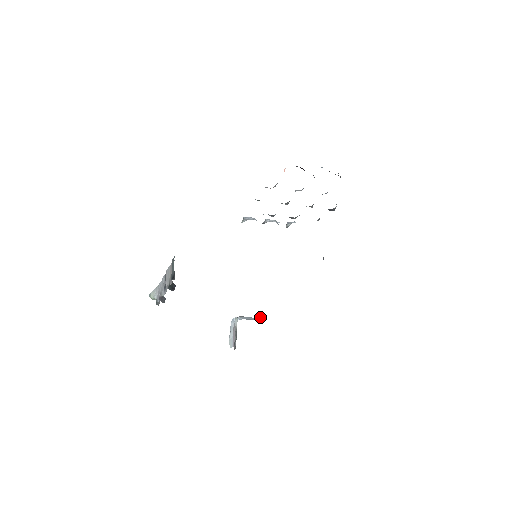
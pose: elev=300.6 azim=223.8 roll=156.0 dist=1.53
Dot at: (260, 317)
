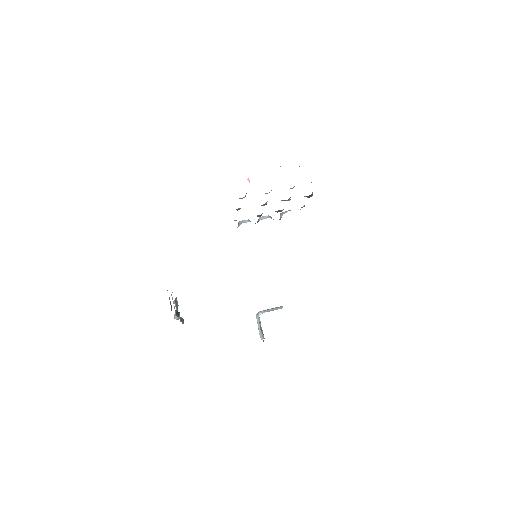
Dot at: occluded
